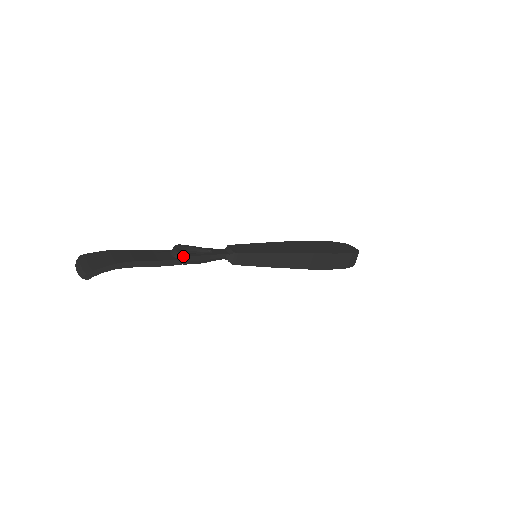
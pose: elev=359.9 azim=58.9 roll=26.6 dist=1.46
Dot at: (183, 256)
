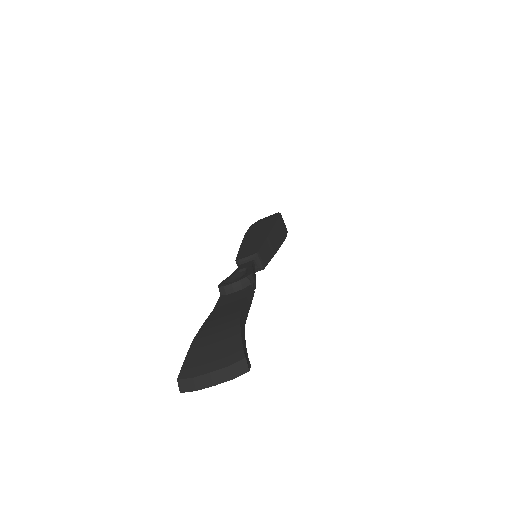
Dot at: (249, 278)
